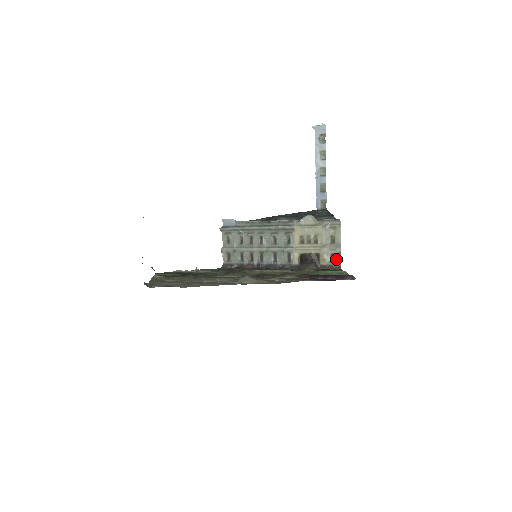
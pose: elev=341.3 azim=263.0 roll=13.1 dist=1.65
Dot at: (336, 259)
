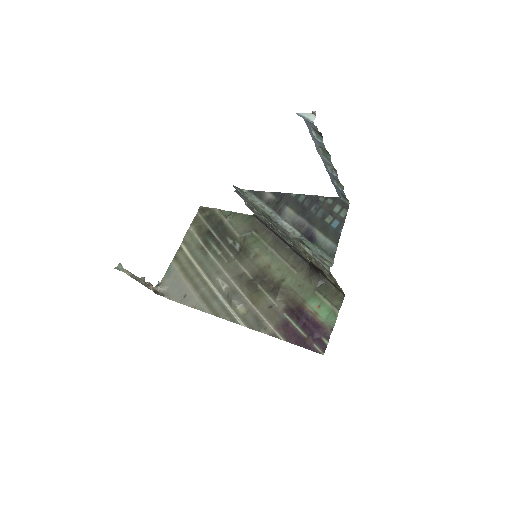
Dot at: (338, 286)
